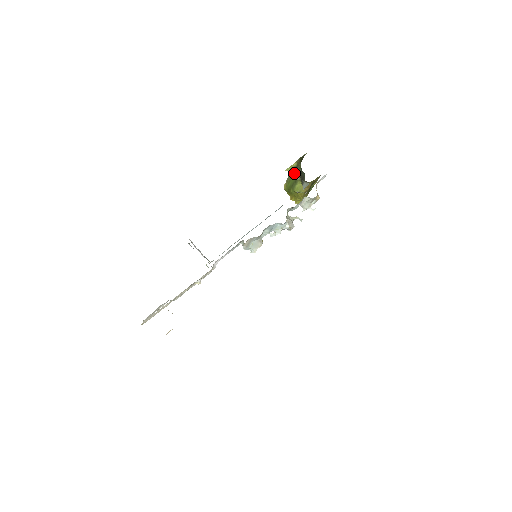
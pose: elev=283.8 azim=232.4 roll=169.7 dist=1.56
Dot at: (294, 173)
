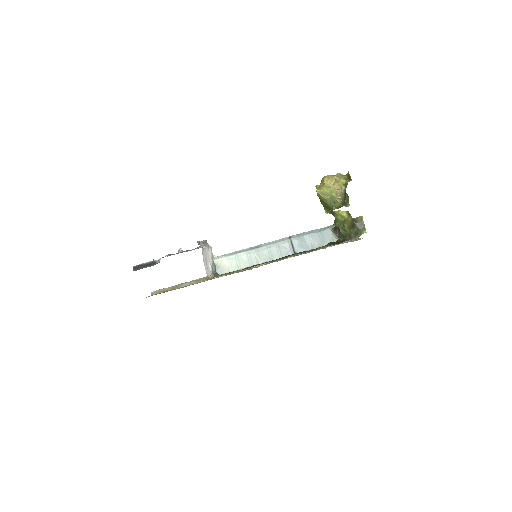
Dot at: (336, 219)
